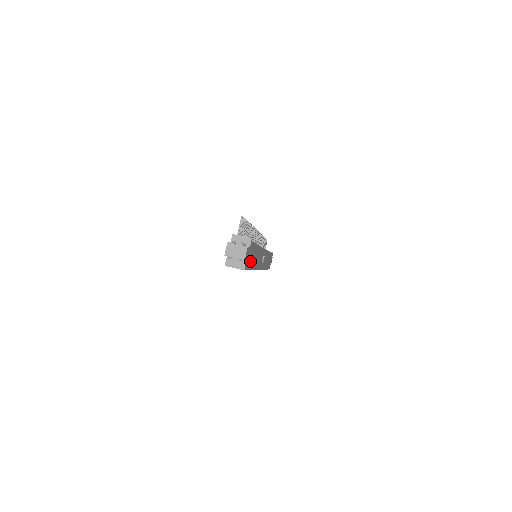
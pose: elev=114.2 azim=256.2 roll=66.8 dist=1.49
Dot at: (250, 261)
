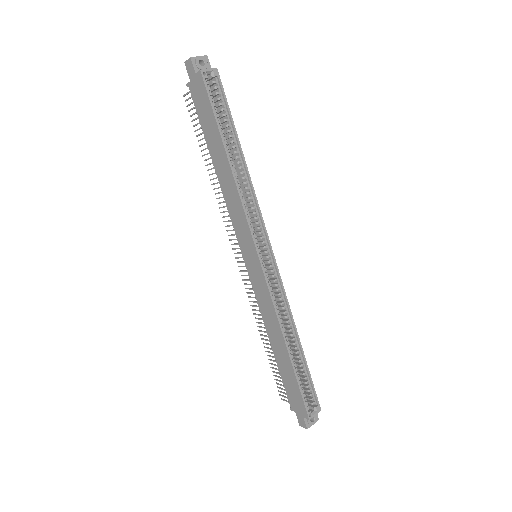
Dot at: occluded
